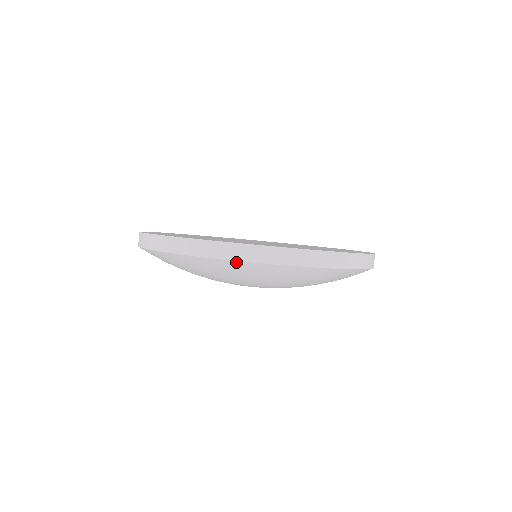
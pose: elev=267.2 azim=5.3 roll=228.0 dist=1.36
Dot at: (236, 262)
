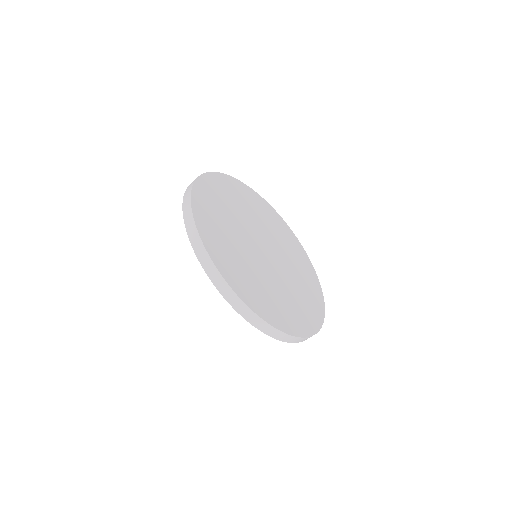
Dot at: (213, 283)
